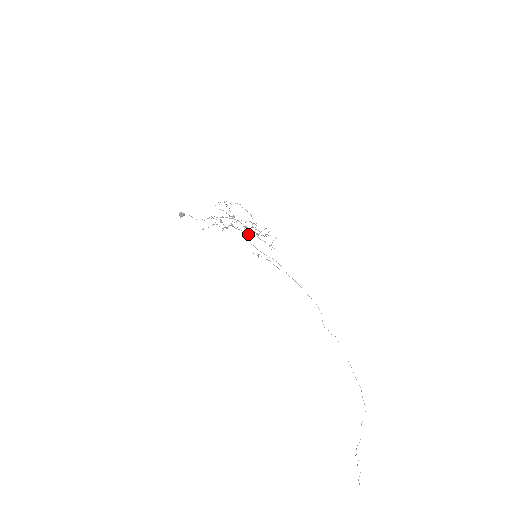
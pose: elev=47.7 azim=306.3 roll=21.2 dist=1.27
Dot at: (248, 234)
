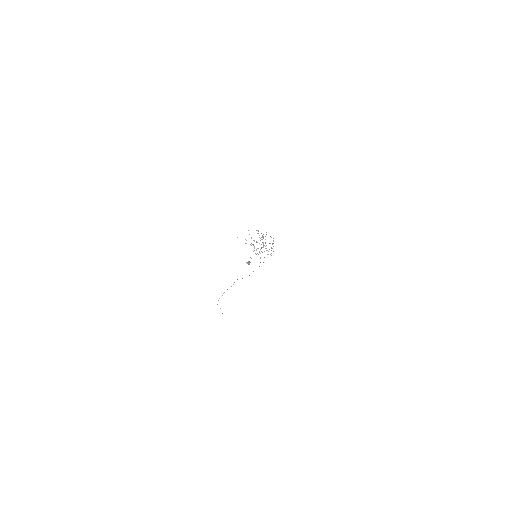
Dot at: (264, 251)
